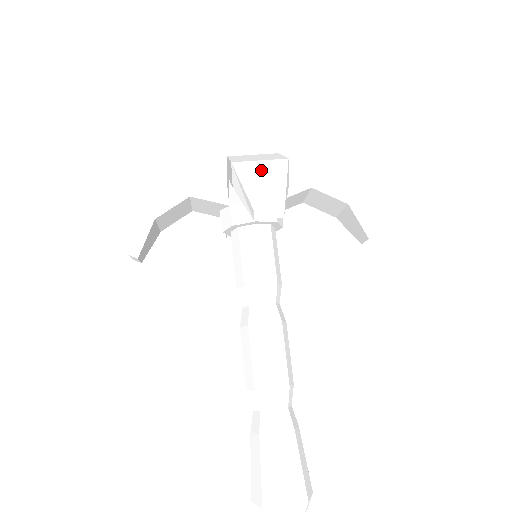
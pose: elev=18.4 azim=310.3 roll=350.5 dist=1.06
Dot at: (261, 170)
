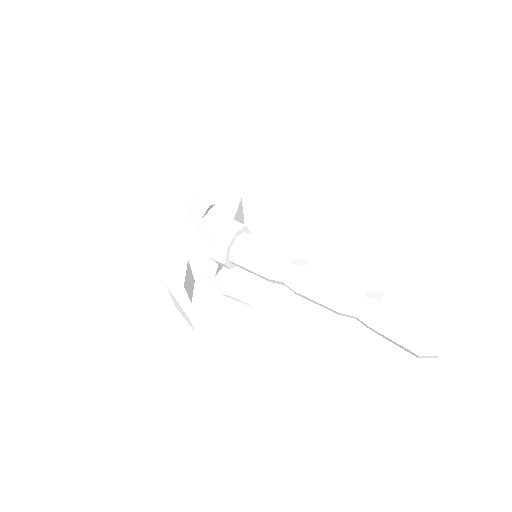
Dot at: (214, 182)
